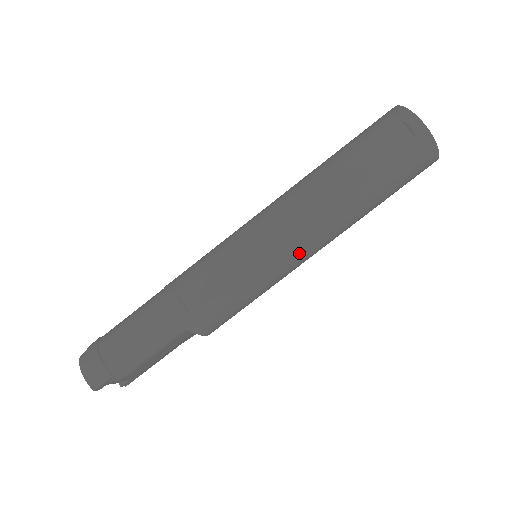
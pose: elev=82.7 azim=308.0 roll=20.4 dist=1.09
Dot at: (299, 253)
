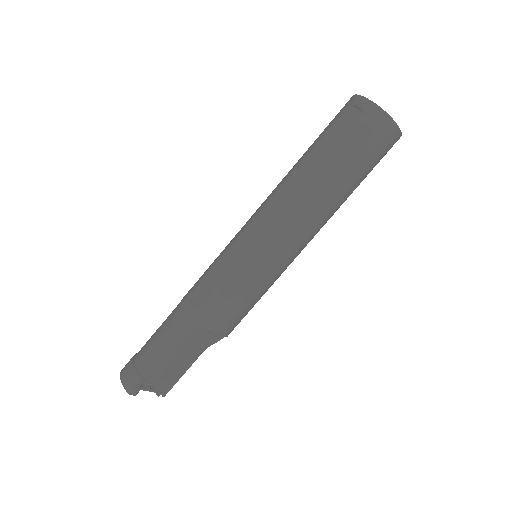
Dot at: (284, 239)
